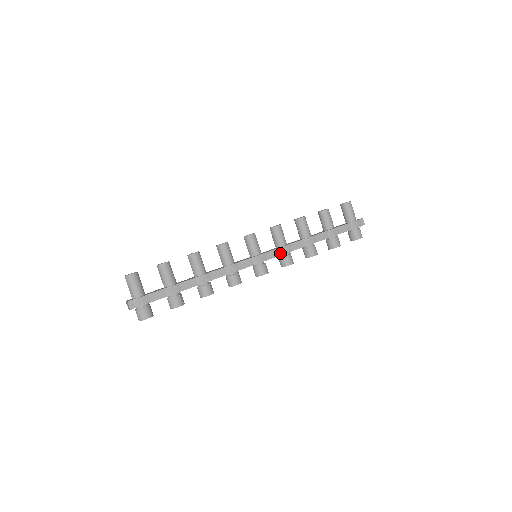
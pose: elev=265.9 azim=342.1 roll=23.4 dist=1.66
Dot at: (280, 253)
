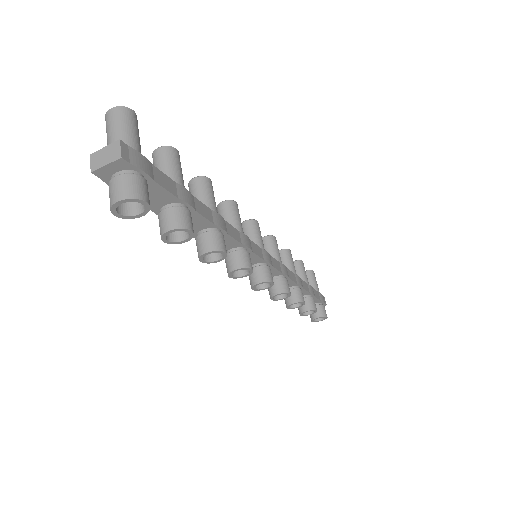
Dot at: (281, 270)
